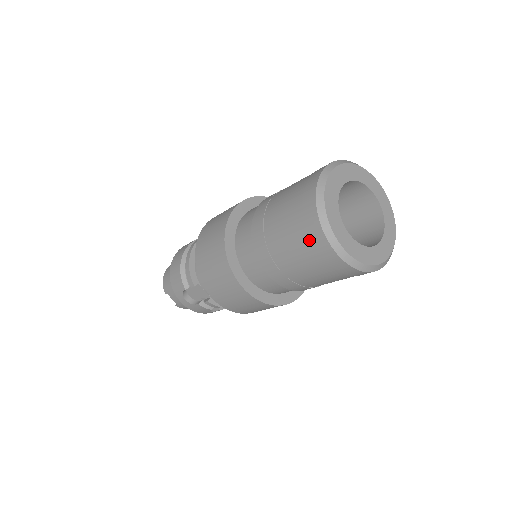
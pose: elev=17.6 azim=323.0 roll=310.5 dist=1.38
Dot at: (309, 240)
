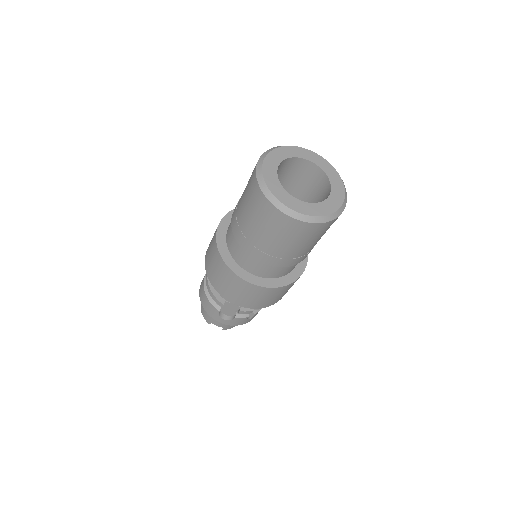
Dot at: (273, 221)
